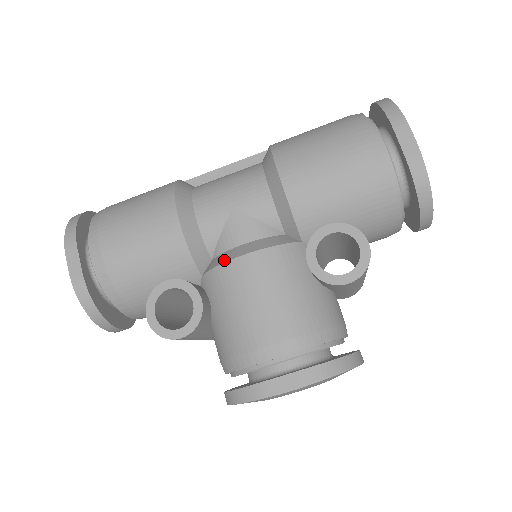
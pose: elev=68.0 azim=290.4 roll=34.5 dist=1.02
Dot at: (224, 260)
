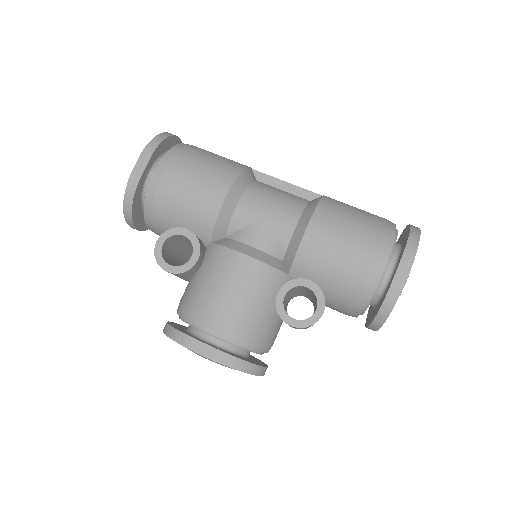
Dot at: (231, 247)
